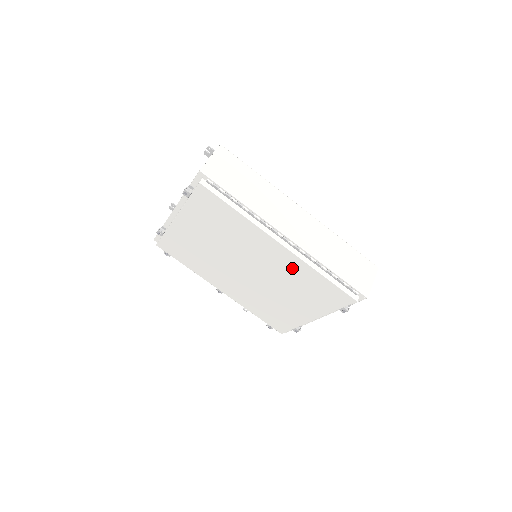
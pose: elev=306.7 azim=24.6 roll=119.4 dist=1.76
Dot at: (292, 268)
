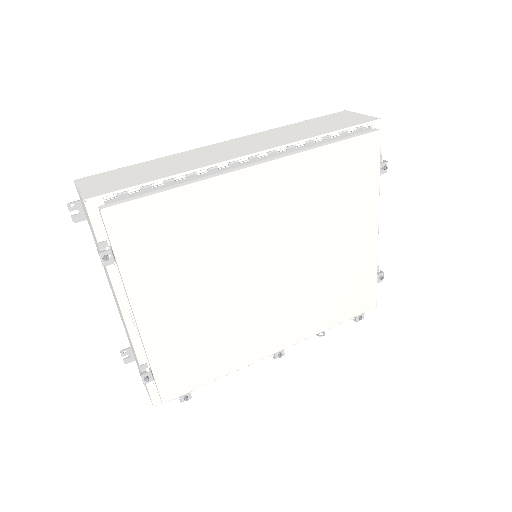
Dot at: (297, 186)
